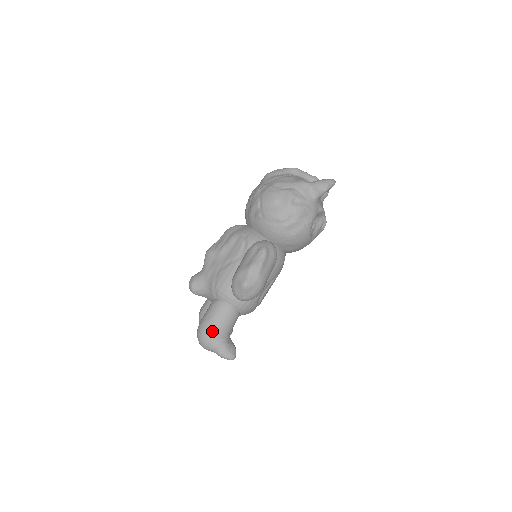
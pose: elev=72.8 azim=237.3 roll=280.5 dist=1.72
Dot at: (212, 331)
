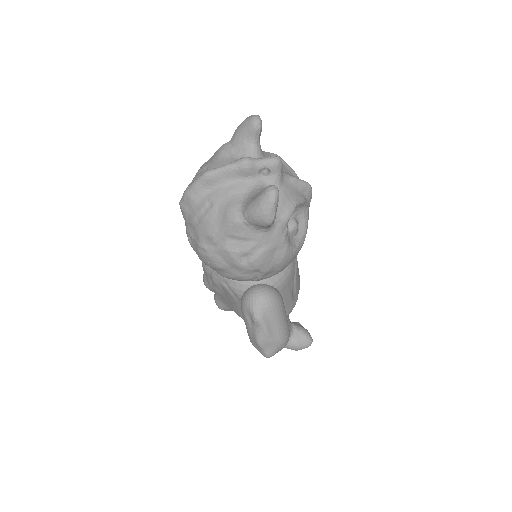
Dot at: occluded
